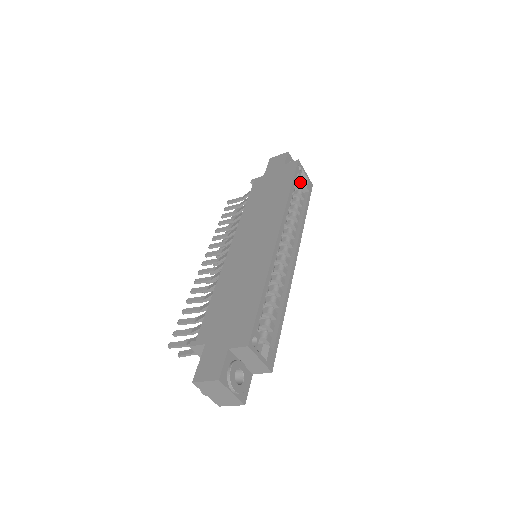
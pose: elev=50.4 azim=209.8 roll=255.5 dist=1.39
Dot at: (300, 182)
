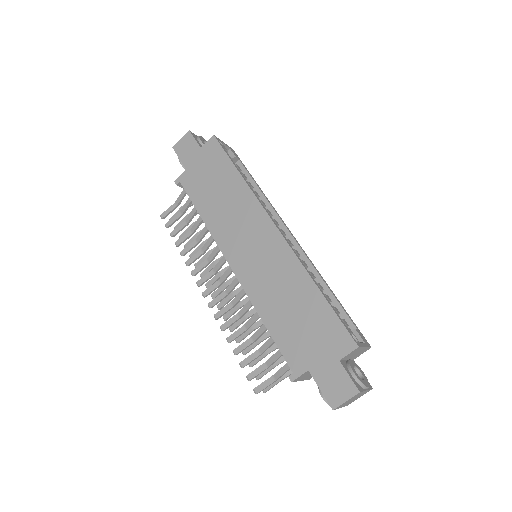
Dot at: occluded
